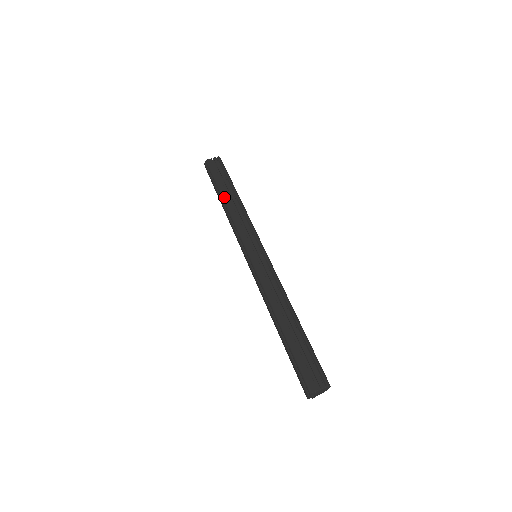
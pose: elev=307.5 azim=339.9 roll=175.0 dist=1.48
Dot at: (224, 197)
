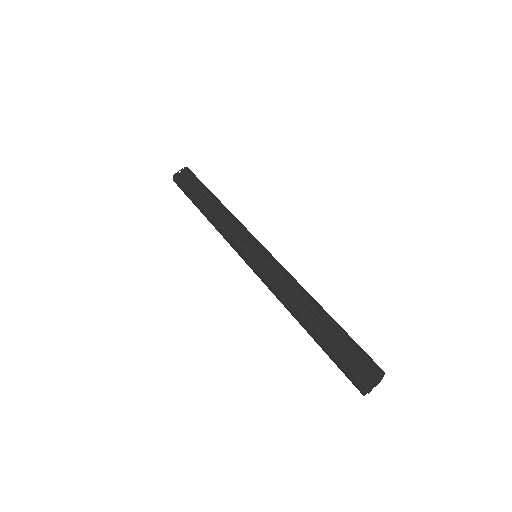
Dot at: (203, 206)
